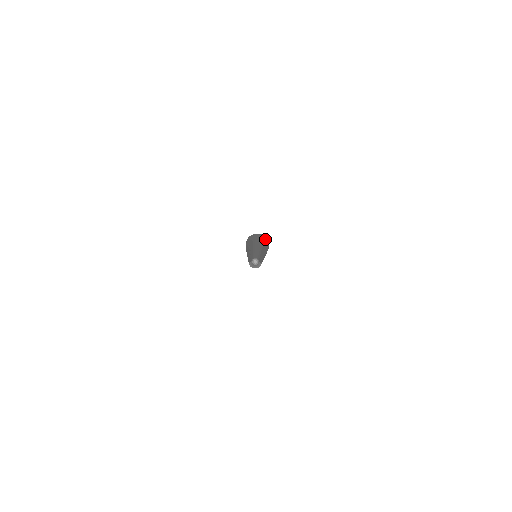
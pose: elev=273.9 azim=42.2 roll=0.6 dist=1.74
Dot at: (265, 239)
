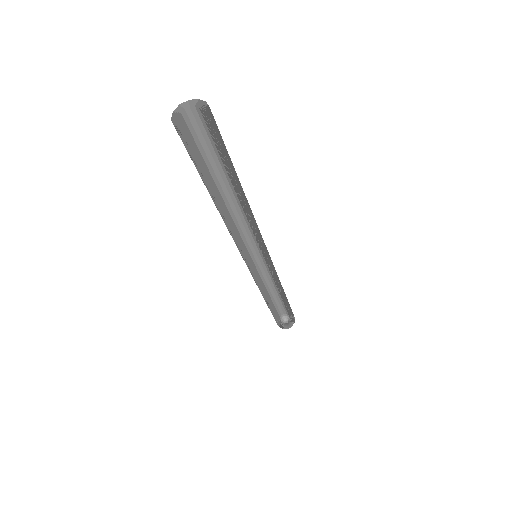
Dot at: (207, 112)
